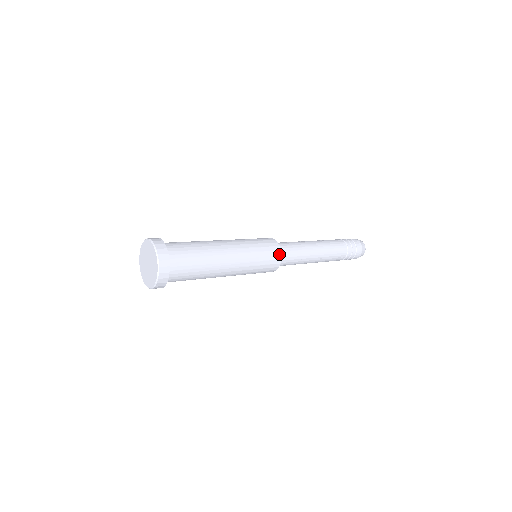
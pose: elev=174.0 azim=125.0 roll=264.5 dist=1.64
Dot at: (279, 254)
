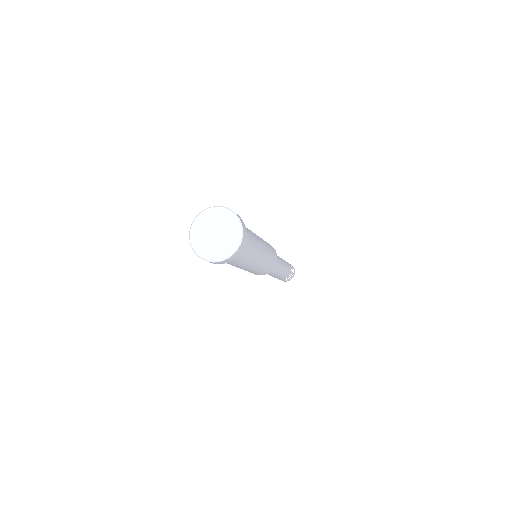
Dot at: (276, 254)
